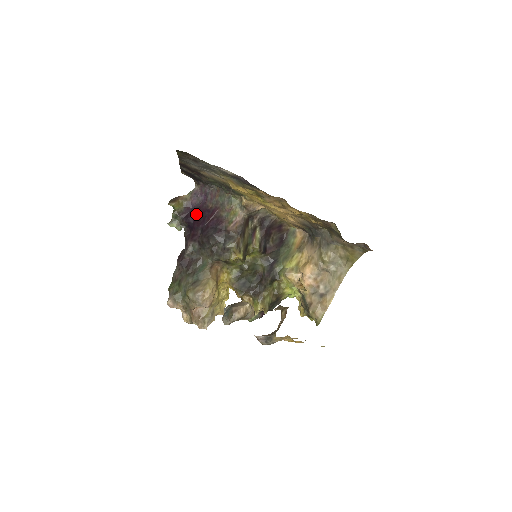
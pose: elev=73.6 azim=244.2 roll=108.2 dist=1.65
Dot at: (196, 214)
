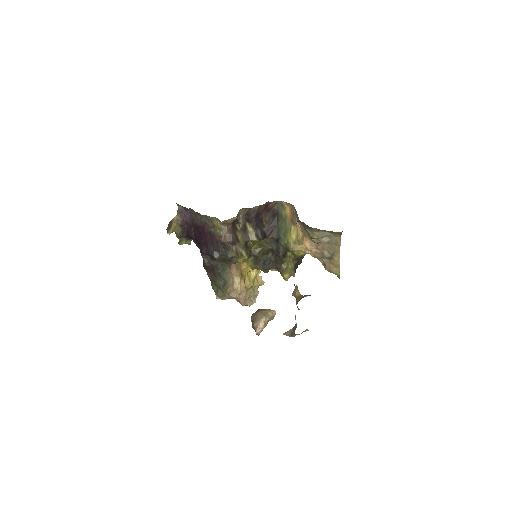
Dot at: (193, 230)
